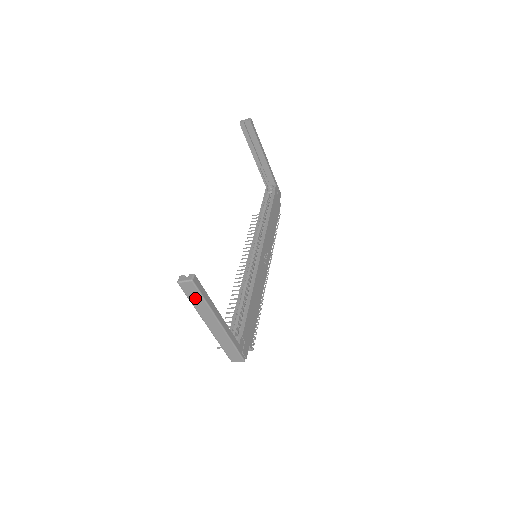
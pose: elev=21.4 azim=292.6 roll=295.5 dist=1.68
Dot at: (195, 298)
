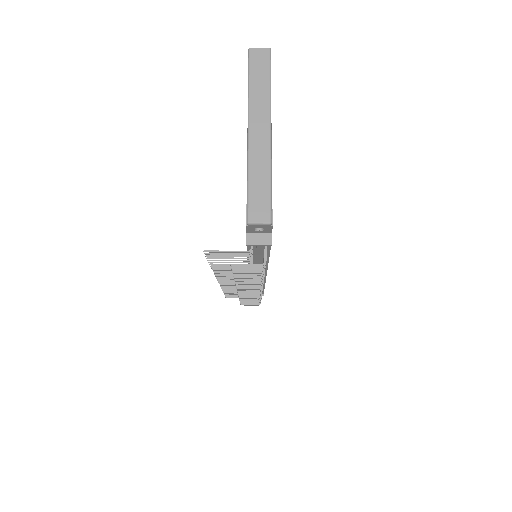
Dot at: (259, 76)
